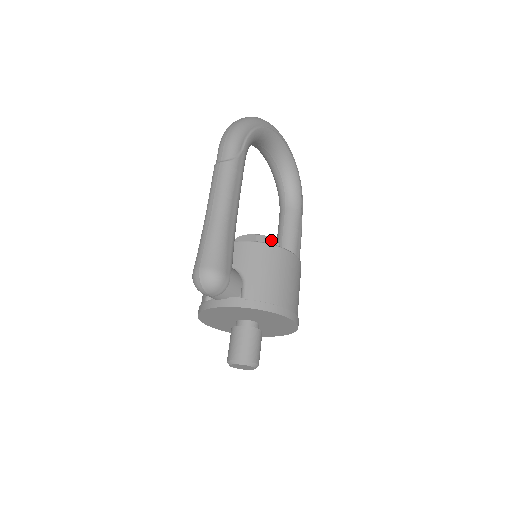
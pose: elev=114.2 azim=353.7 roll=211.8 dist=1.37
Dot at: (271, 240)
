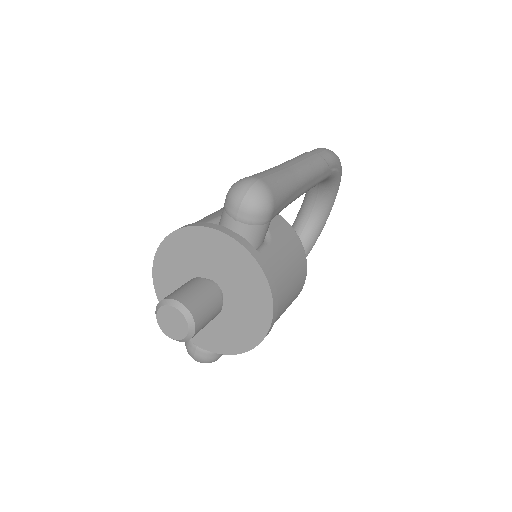
Dot at: occluded
